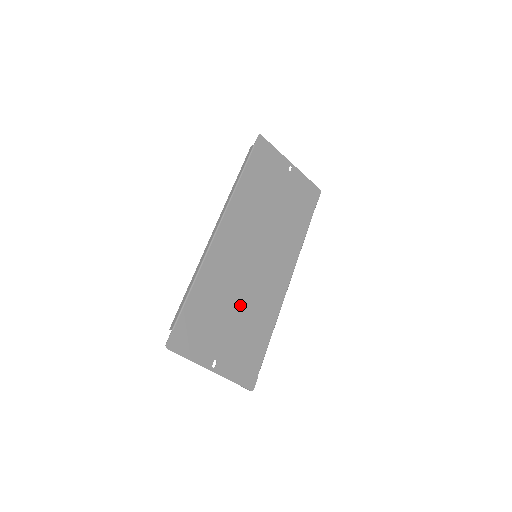
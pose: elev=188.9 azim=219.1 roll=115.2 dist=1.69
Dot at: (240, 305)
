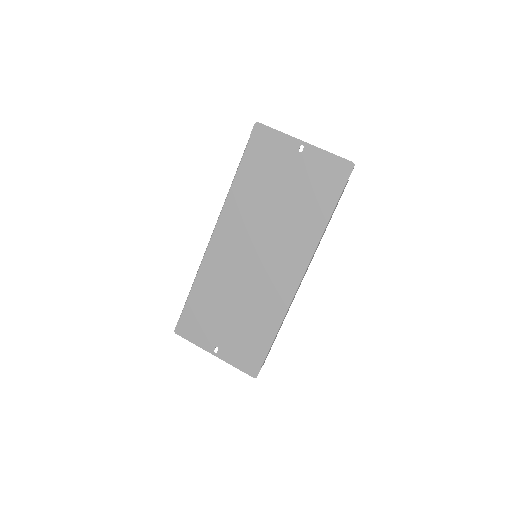
Dot at: (239, 303)
